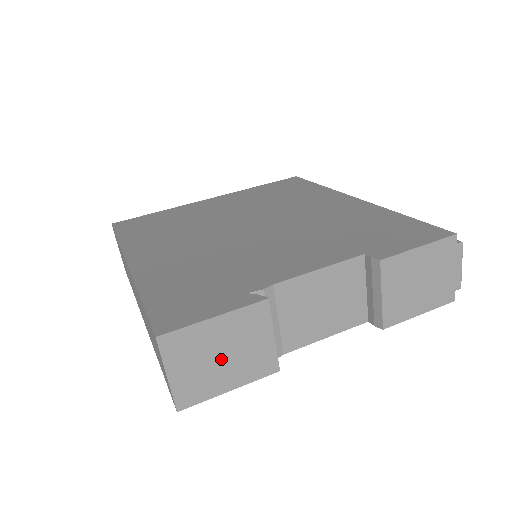
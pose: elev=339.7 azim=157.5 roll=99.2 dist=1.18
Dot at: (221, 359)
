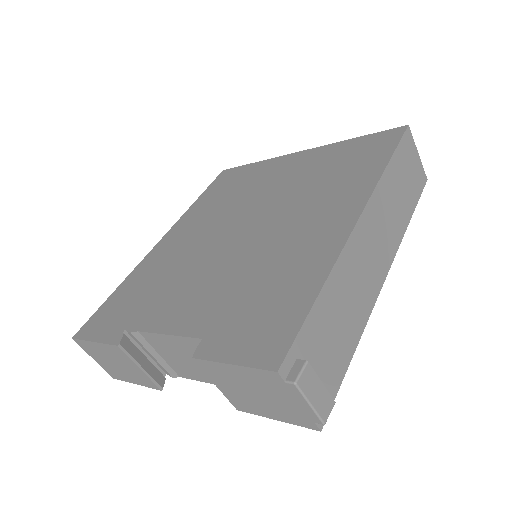
Dot at: (116, 365)
